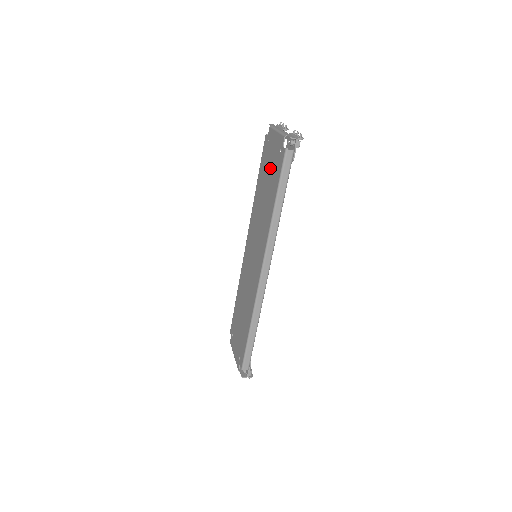
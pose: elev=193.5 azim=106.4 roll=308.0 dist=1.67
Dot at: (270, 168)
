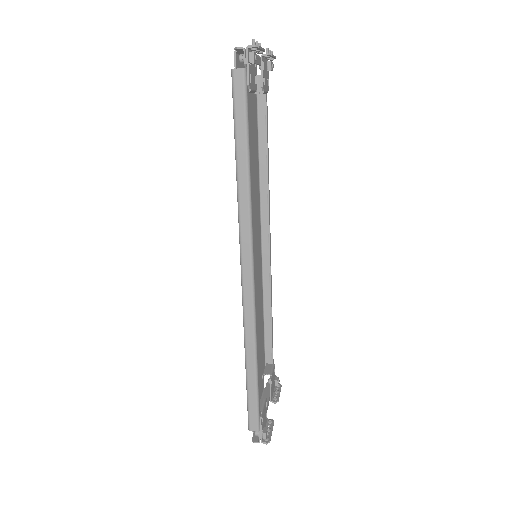
Dot at: occluded
